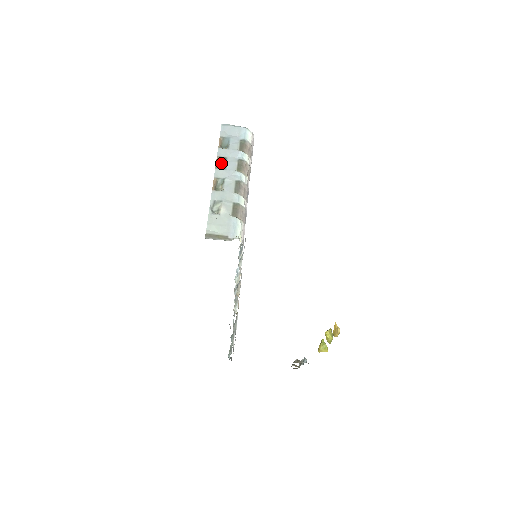
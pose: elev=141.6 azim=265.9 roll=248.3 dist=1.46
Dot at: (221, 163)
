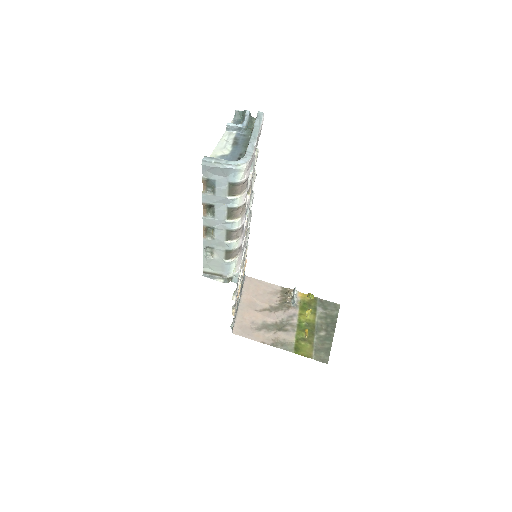
Dot at: (209, 207)
